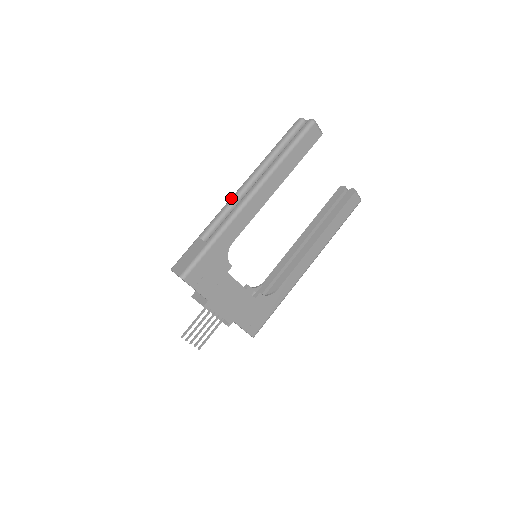
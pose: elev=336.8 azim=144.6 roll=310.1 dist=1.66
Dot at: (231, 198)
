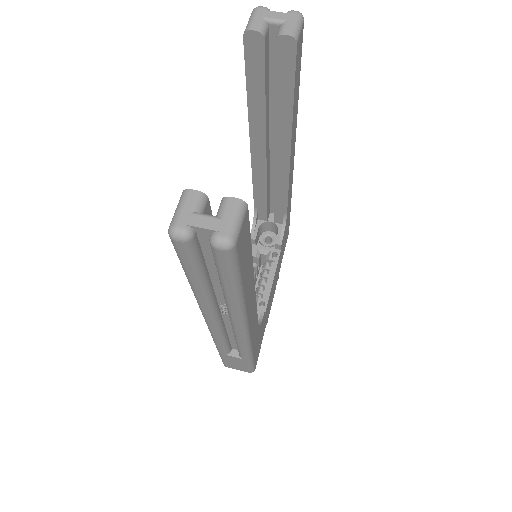
Dot at: (212, 333)
